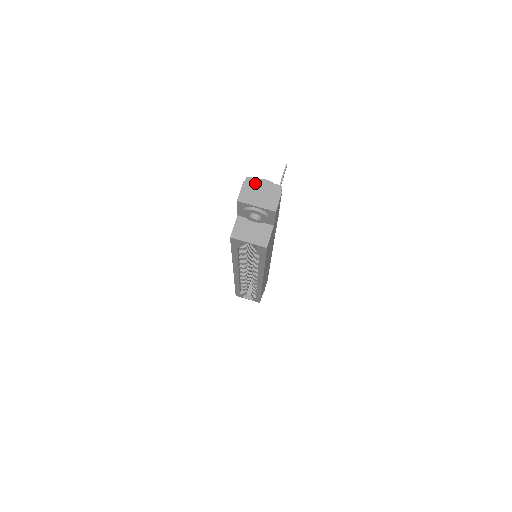
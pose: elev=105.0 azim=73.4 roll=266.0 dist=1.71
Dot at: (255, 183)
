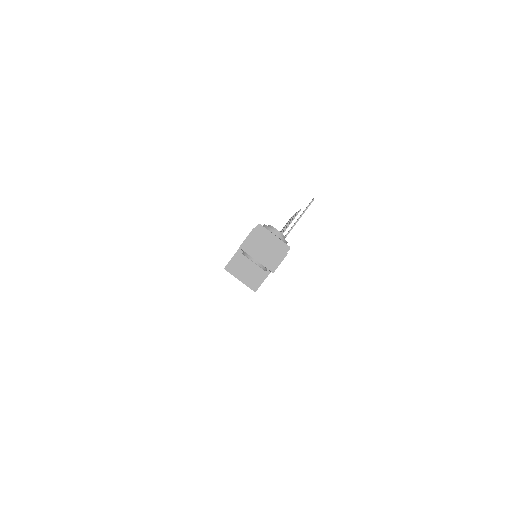
Dot at: (264, 234)
